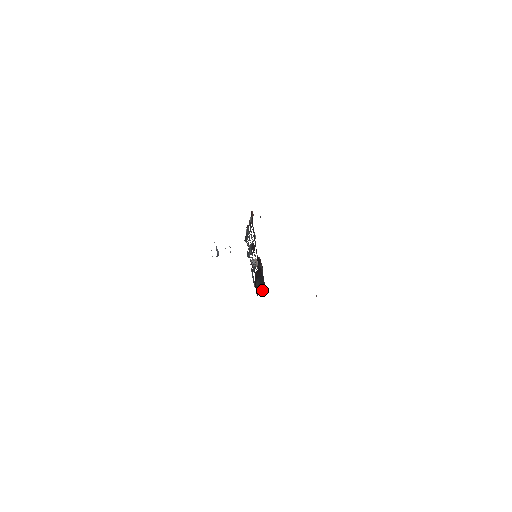
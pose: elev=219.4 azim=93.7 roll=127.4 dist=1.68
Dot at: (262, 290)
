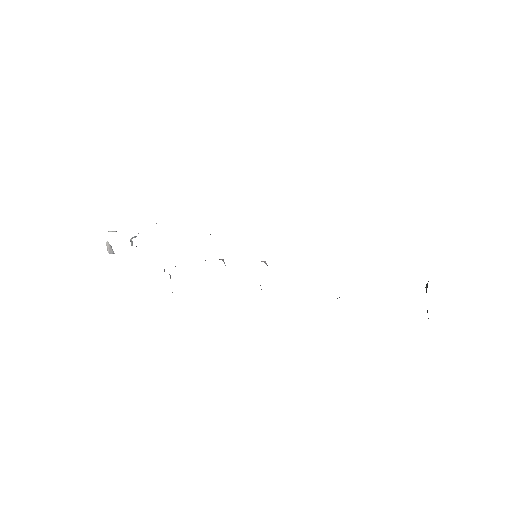
Dot at: occluded
